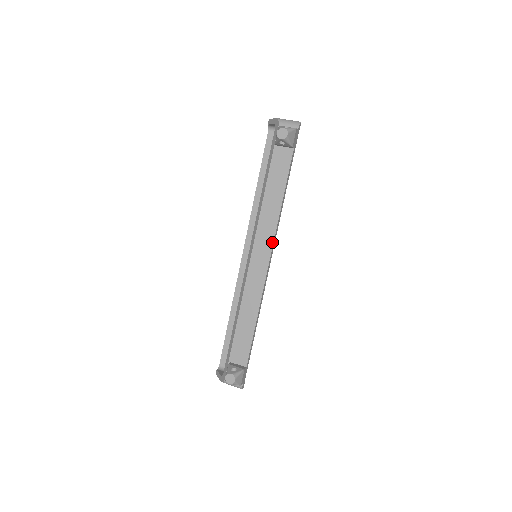
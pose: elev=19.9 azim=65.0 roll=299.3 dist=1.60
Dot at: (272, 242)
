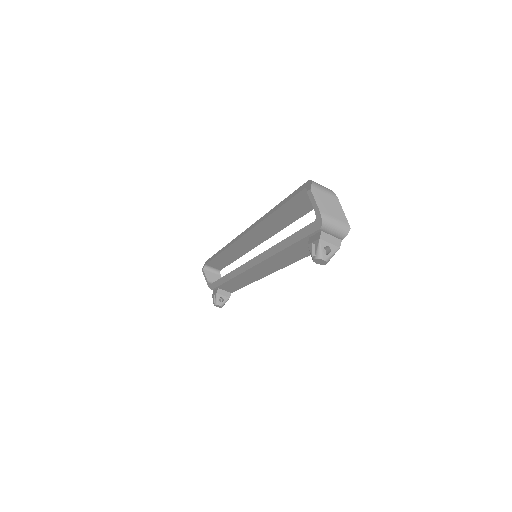
Dot at: (276, 270)
